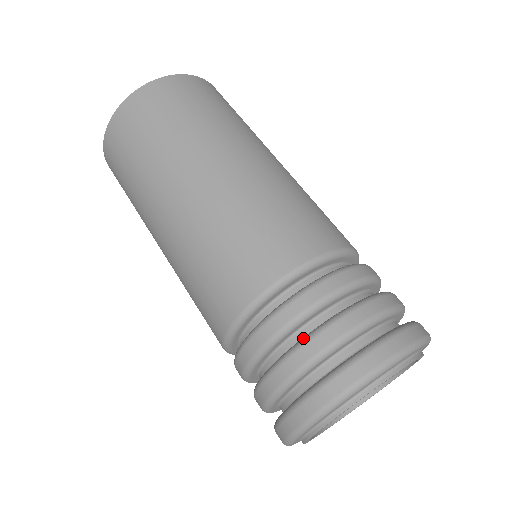
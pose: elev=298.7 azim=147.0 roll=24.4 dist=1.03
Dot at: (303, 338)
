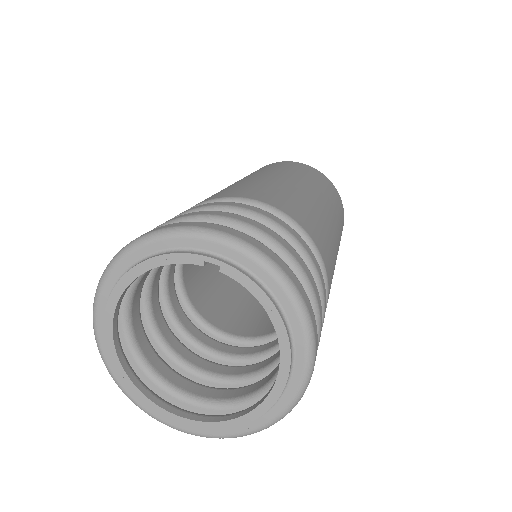
Dot at: occluded
